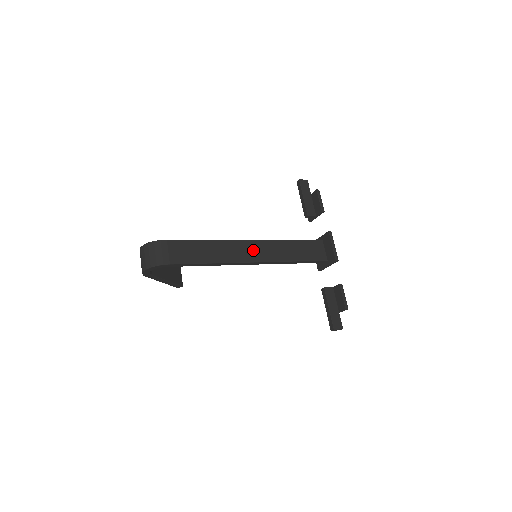
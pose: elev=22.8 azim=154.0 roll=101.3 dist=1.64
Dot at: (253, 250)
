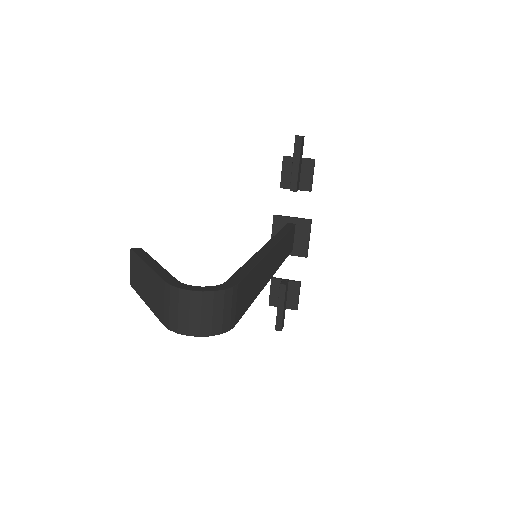
Dot at: (273, 261)
